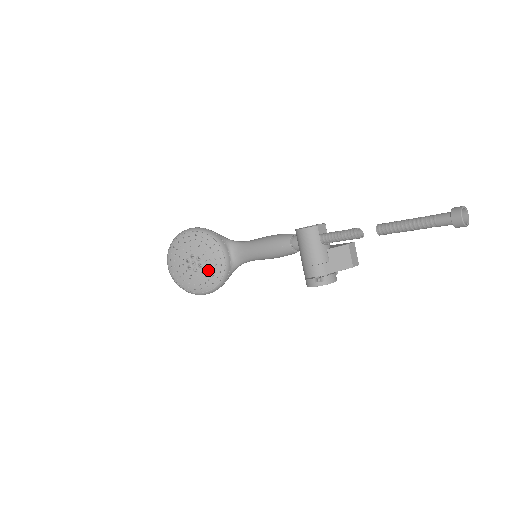
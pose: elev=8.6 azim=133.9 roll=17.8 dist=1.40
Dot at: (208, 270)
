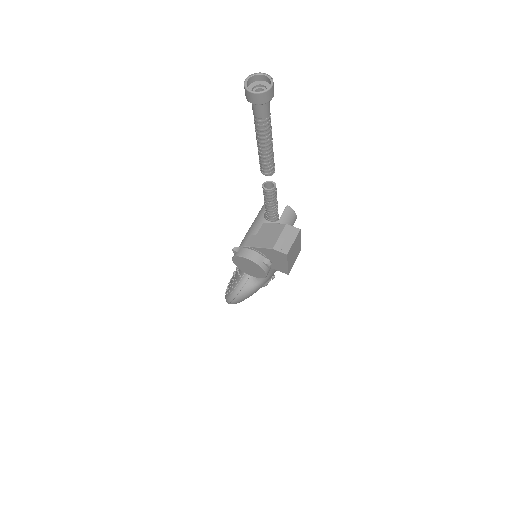
Dot at: occluded
